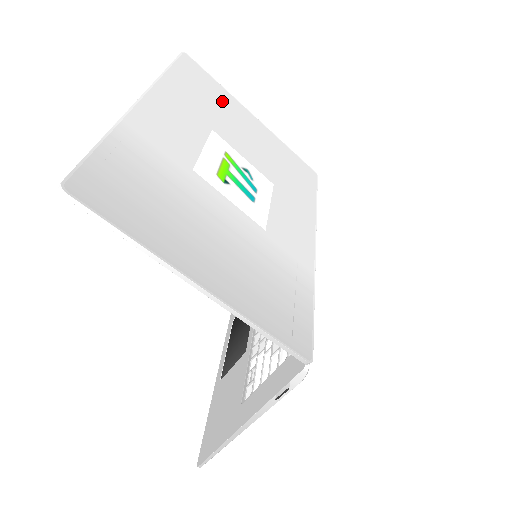
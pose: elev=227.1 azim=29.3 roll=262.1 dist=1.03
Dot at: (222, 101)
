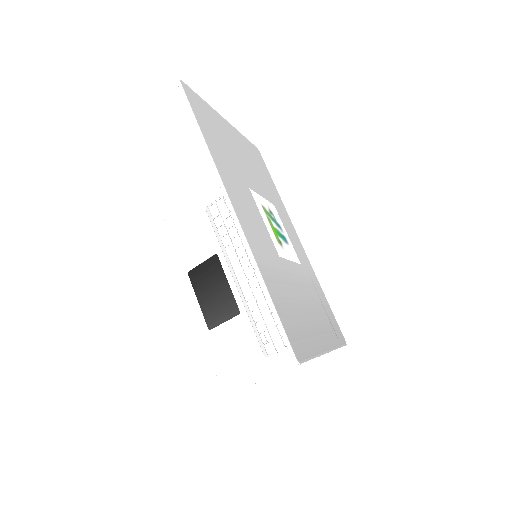
Dot at: (219, 129)
